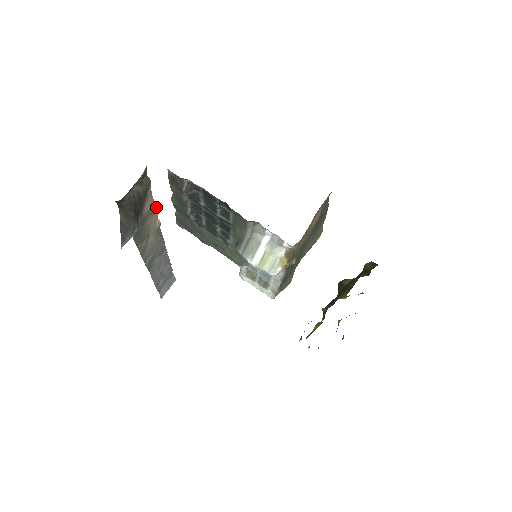
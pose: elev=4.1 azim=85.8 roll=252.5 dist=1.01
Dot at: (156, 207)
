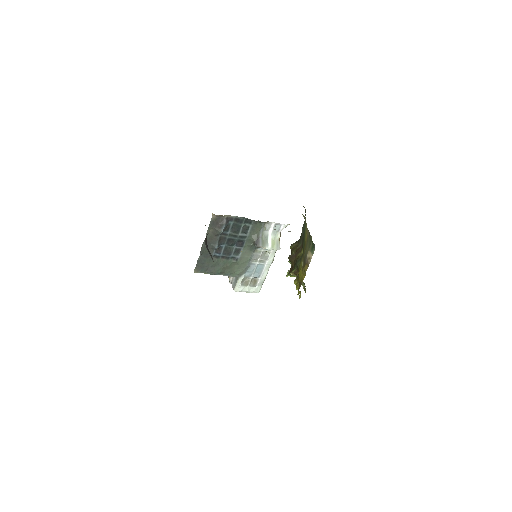
Dot at: occluded
